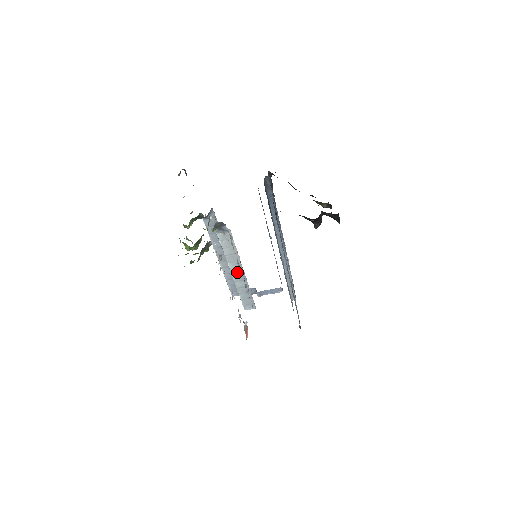
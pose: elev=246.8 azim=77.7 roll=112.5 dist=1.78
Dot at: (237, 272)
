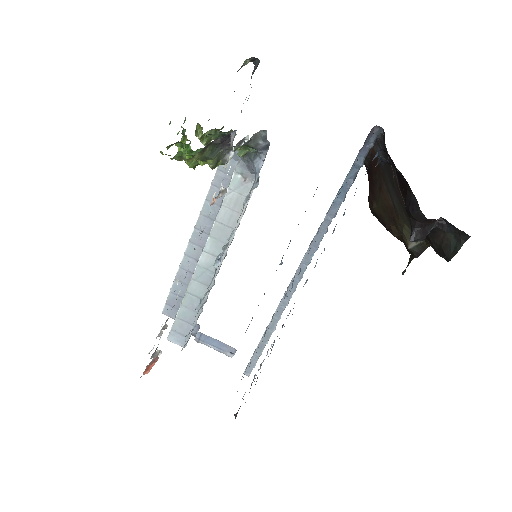
Dot at: (209, 263)
